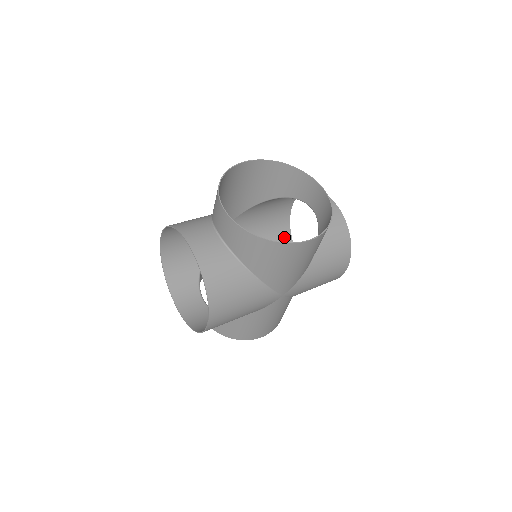
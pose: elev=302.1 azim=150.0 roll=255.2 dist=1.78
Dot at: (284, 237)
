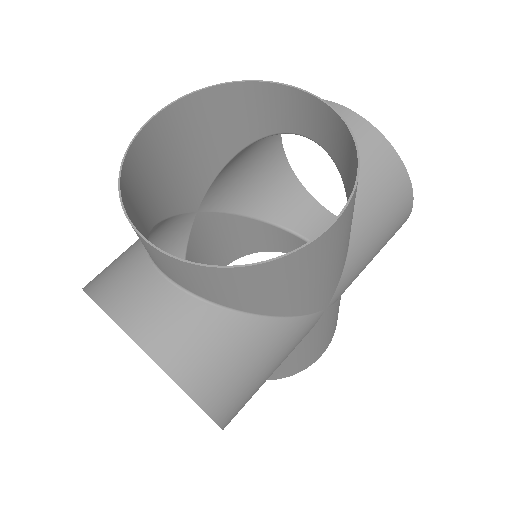
Dot at: (290, 190)
